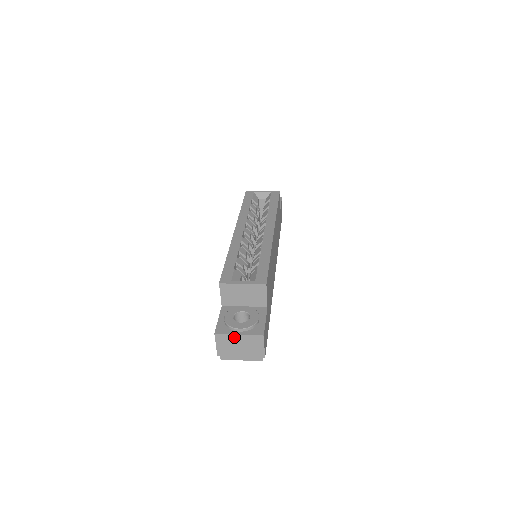
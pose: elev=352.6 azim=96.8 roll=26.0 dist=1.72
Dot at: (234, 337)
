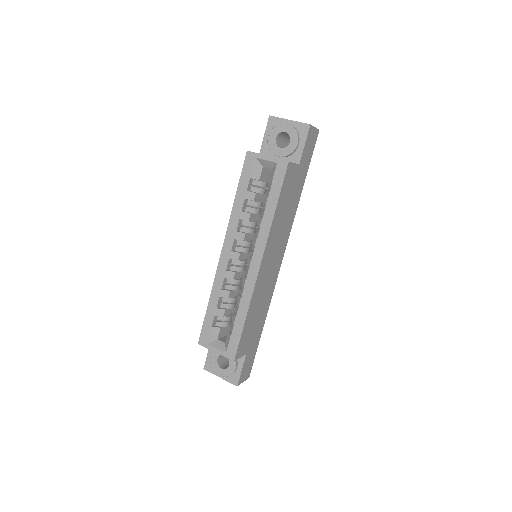
Dot at: (218, 375)
